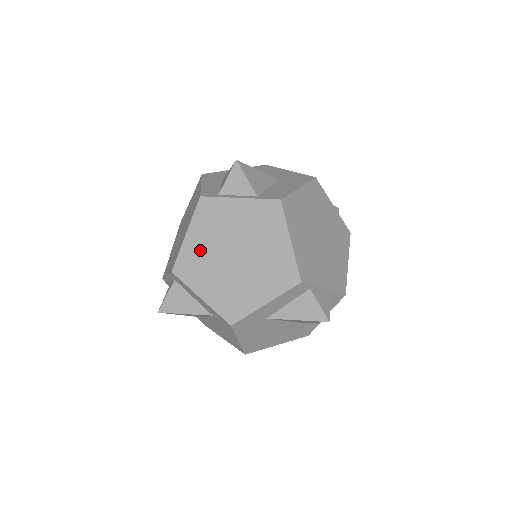
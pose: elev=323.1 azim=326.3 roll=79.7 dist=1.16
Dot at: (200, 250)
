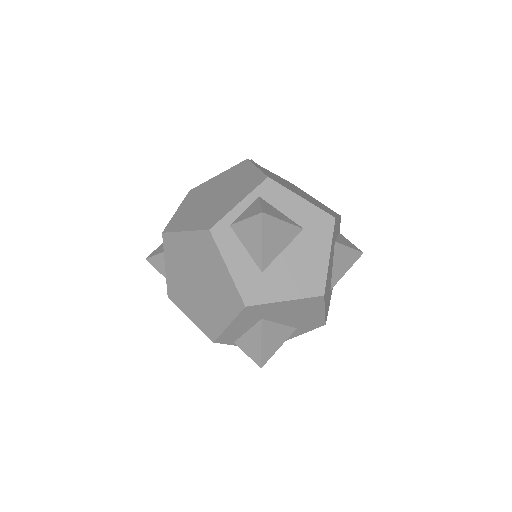
Dot at: (274, 178)
